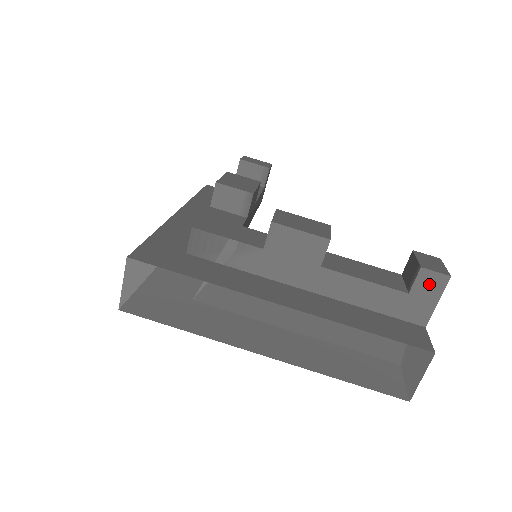
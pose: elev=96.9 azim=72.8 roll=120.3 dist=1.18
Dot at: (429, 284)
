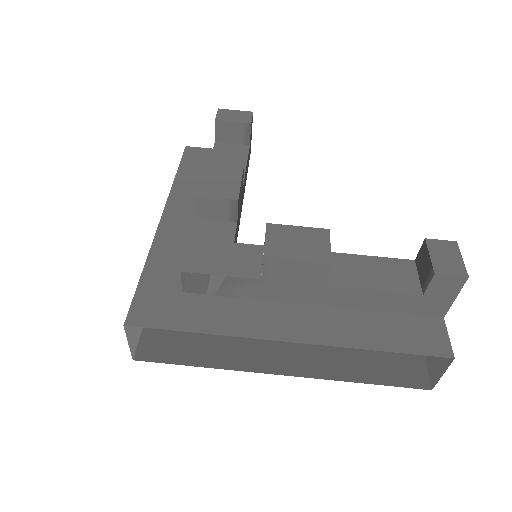
Dot at: (445, 286)
